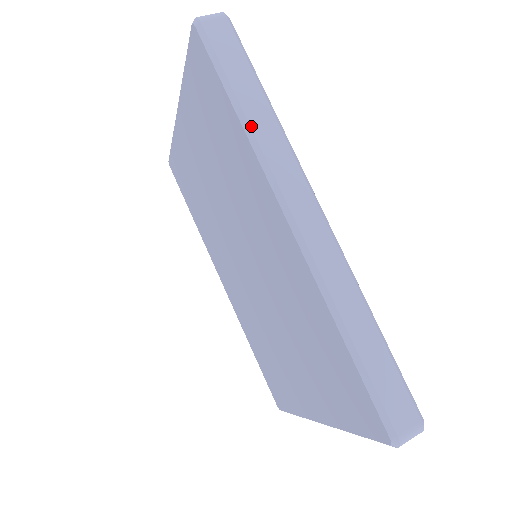
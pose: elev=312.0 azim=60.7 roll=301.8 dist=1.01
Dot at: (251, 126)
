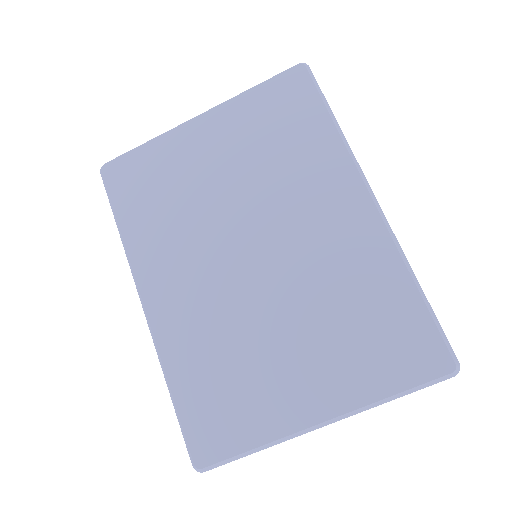
Dot at: (344, 136)
